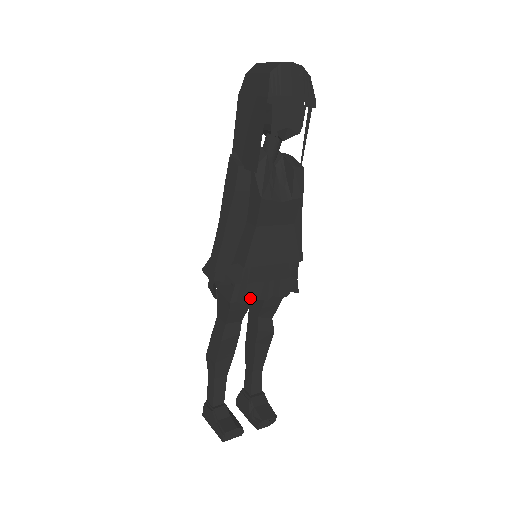
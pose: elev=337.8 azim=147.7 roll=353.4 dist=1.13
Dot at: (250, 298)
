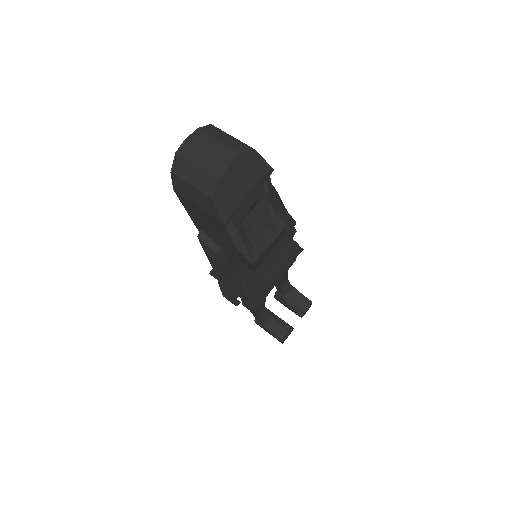
Dot at: (268, 292)
